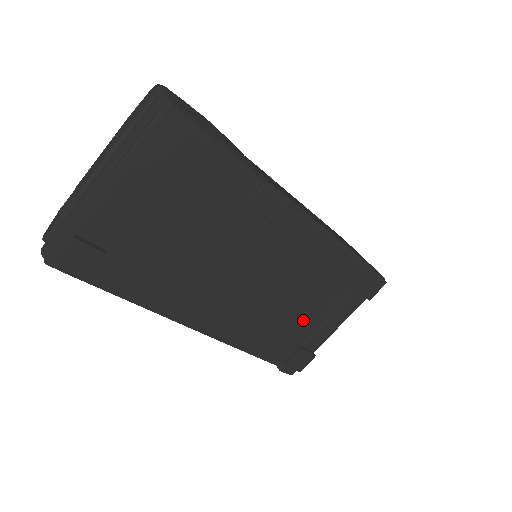
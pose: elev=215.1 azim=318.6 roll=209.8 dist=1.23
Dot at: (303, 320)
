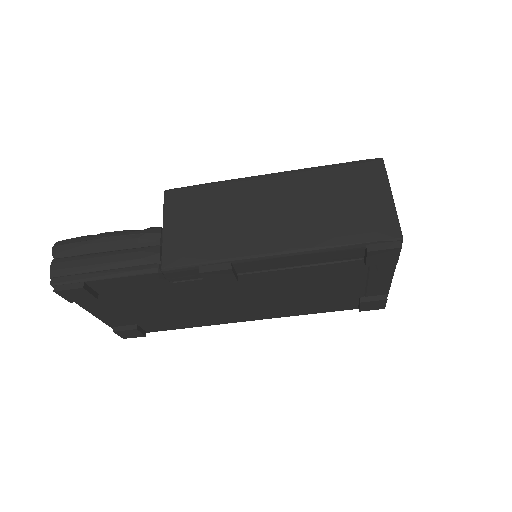
Dot at: (337, 290)
